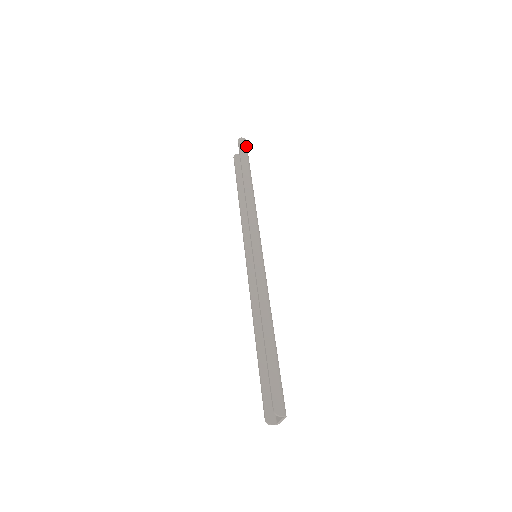
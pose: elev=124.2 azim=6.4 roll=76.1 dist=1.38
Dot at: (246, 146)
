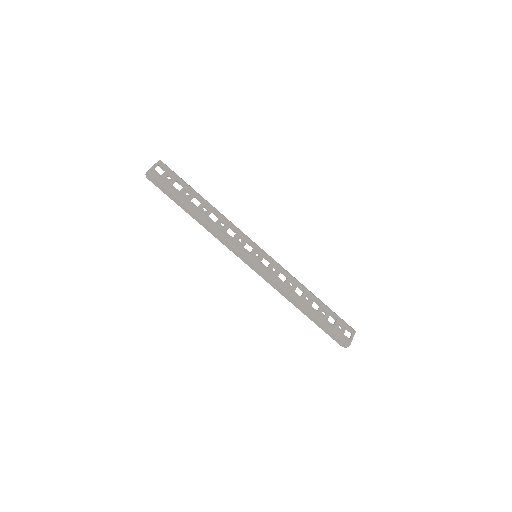
Dot at: (156, 179)
